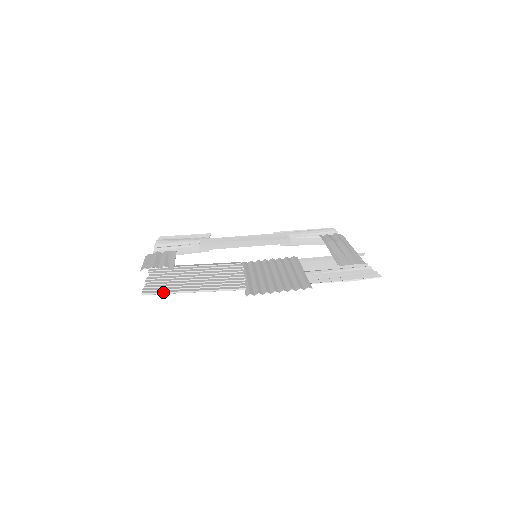
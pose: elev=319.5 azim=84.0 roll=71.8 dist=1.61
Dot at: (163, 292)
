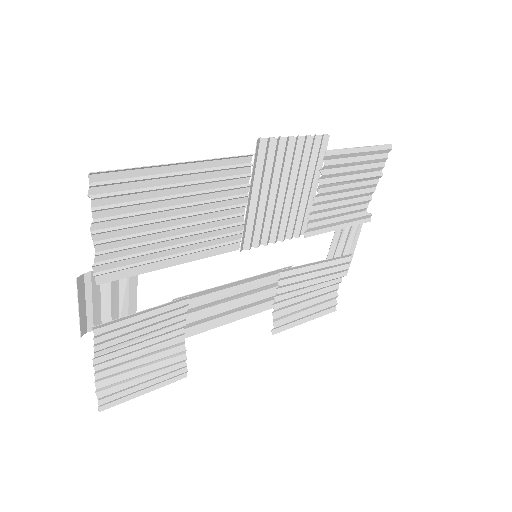
Dot at: (128, 170)
